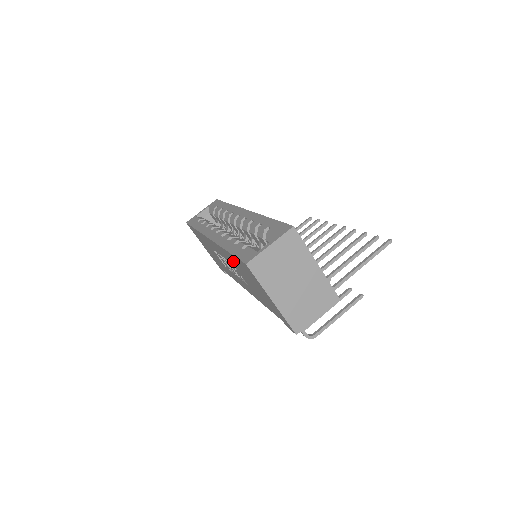
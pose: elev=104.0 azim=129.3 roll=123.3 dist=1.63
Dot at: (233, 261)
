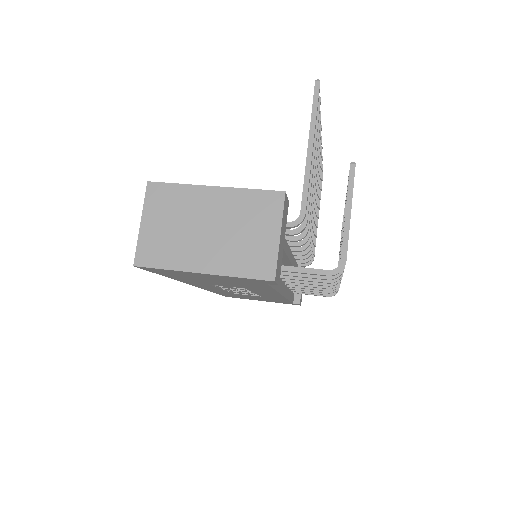
Dot at: (188, 280)
